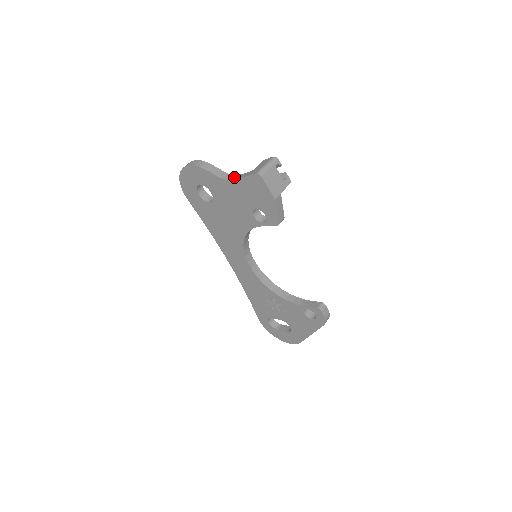
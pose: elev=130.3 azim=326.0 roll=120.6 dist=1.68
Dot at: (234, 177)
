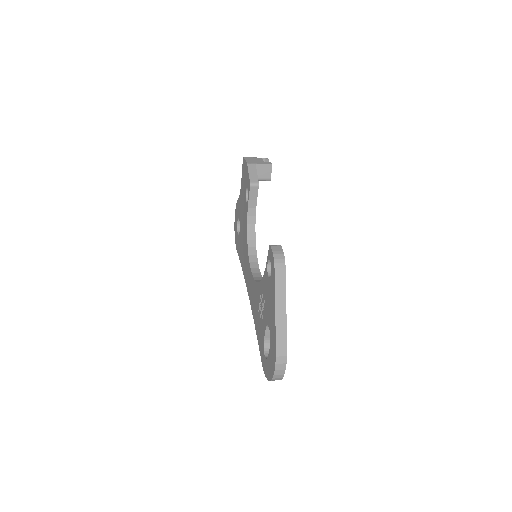
Dot at: occluded
